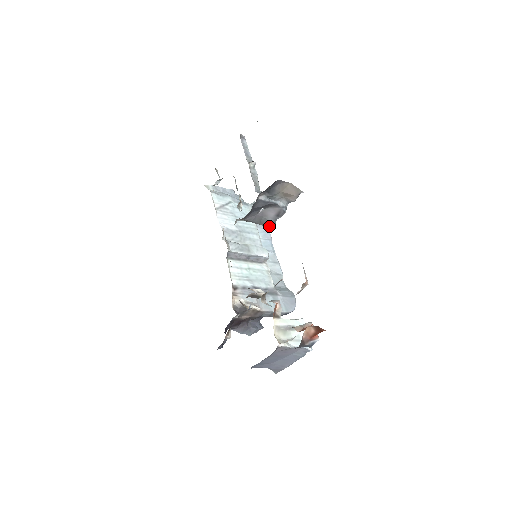
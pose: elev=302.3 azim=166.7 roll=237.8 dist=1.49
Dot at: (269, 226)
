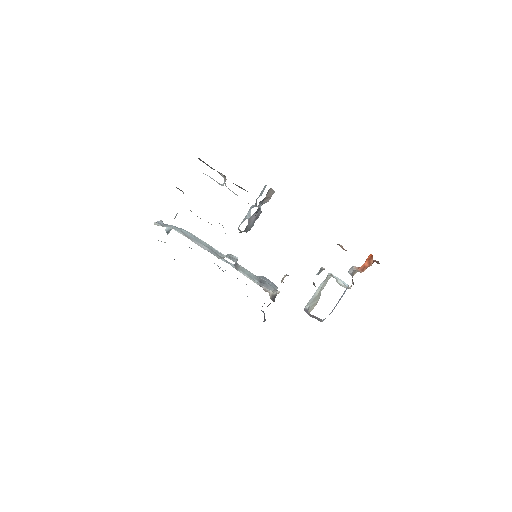
Dot at: (248, 230)
